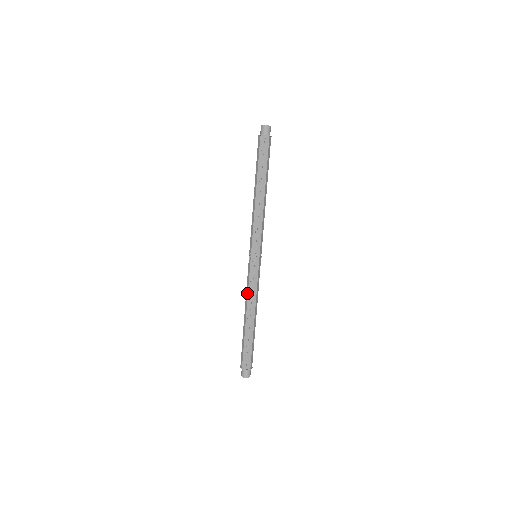
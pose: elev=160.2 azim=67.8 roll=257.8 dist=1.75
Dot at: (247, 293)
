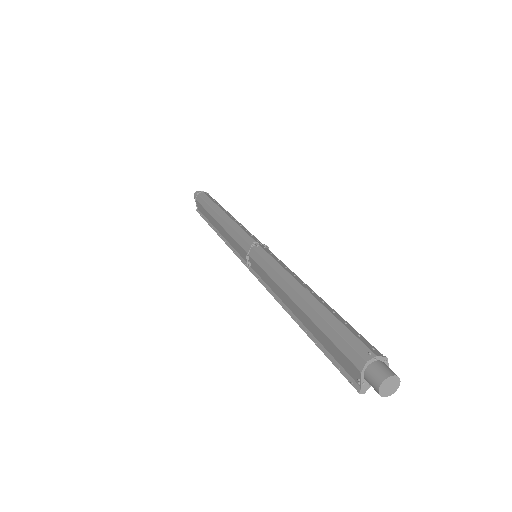
Dot at: (283, 269)
